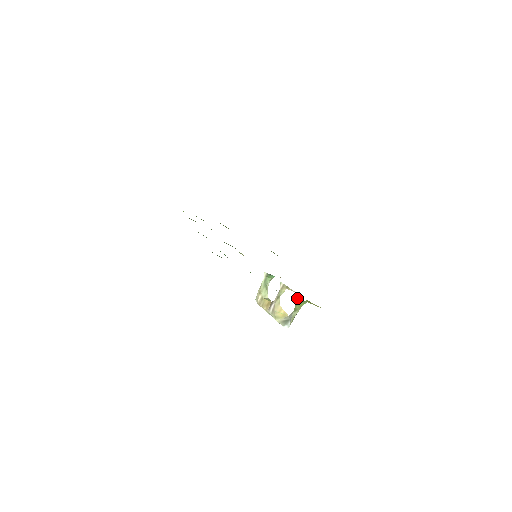
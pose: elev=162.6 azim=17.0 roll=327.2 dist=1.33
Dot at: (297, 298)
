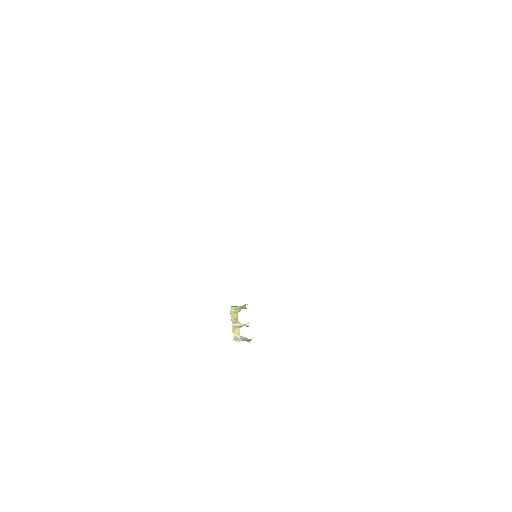
Dot at: (249, 341)
